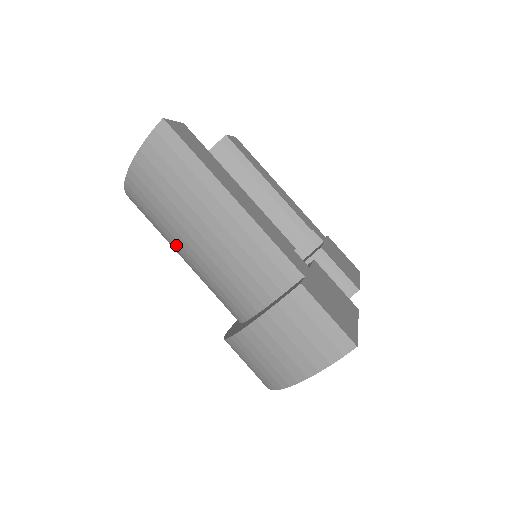
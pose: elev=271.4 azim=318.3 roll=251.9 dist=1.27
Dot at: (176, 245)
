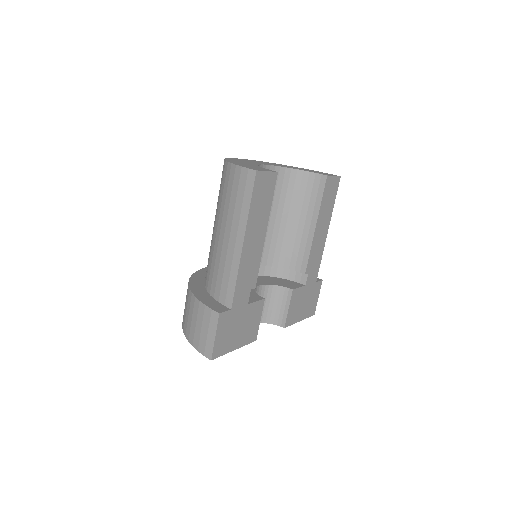
Dot at: occluded
